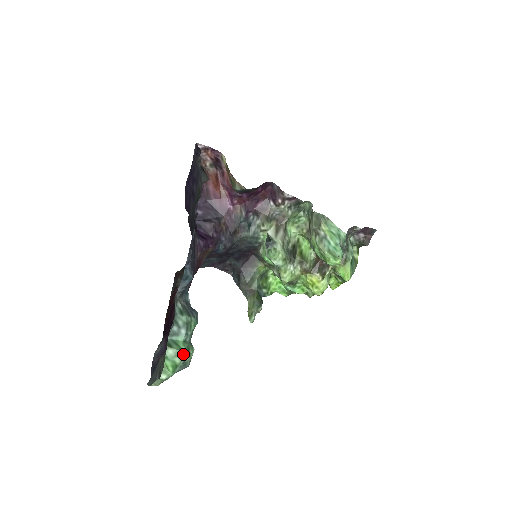
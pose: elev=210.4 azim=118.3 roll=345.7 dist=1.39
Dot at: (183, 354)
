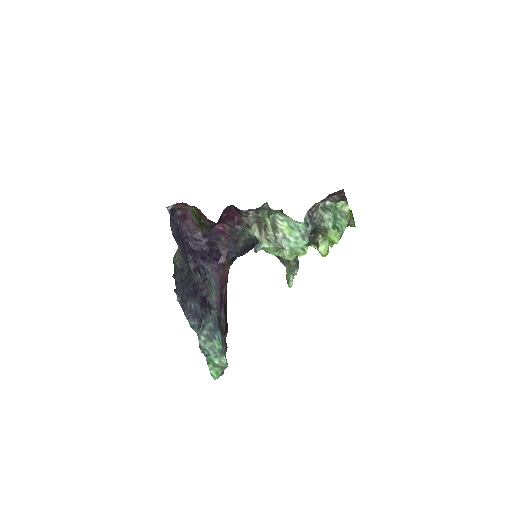
Dot at: (217, 365)
